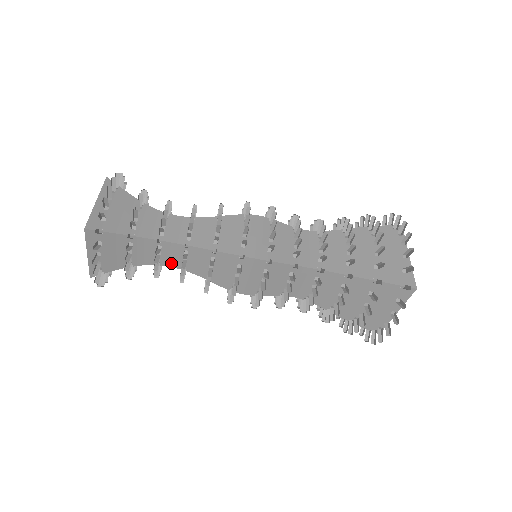
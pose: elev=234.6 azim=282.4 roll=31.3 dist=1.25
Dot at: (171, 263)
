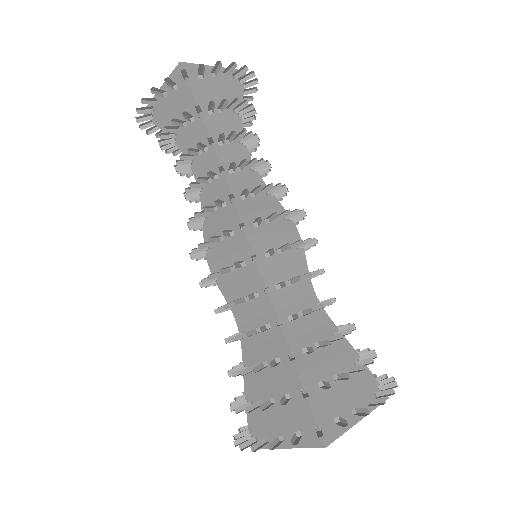
Dot at: (199, 176)
